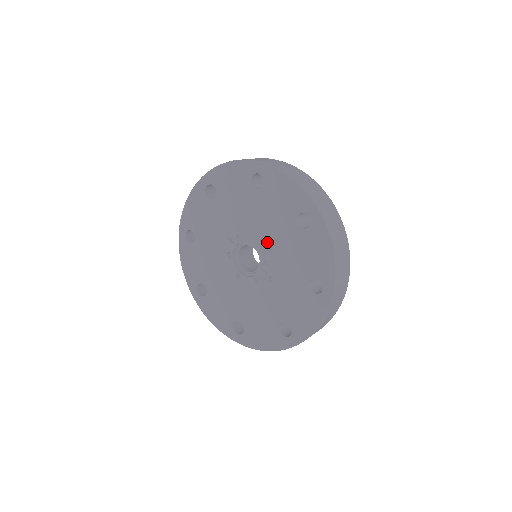
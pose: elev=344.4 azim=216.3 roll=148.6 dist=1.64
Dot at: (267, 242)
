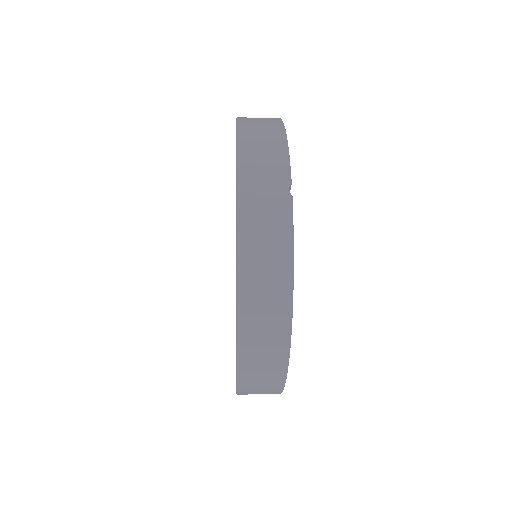
Dot at: occluded
